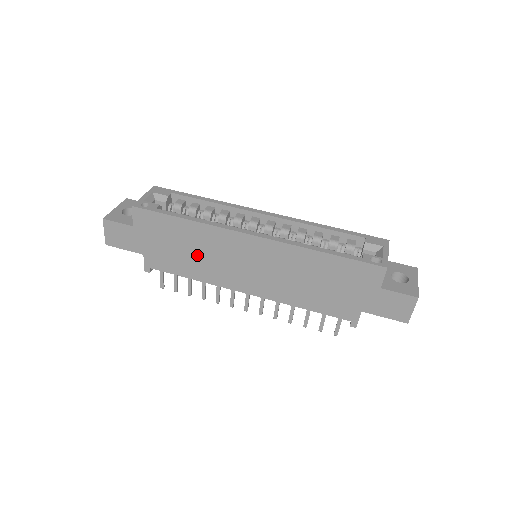
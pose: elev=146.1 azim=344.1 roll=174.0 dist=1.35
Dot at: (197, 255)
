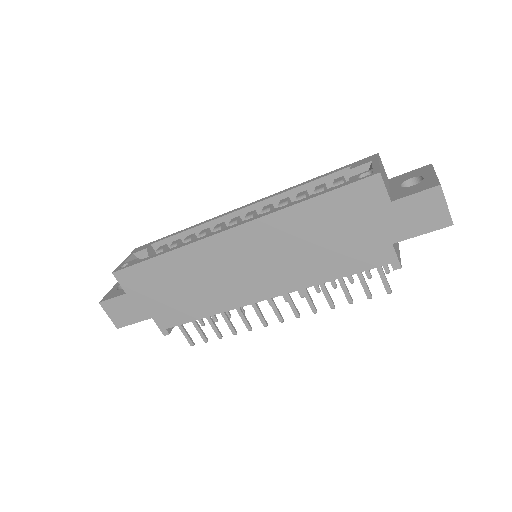
Dot at: (195, 287)
